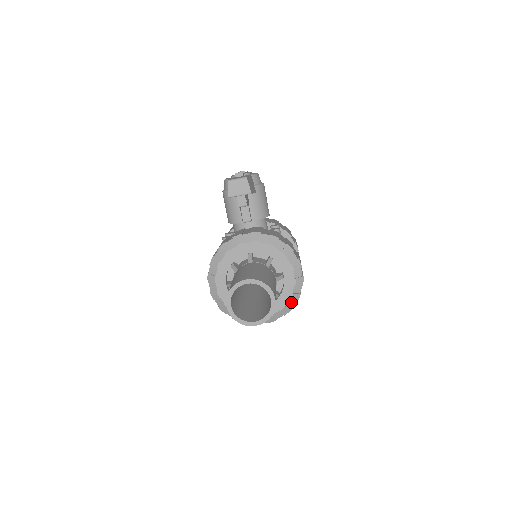
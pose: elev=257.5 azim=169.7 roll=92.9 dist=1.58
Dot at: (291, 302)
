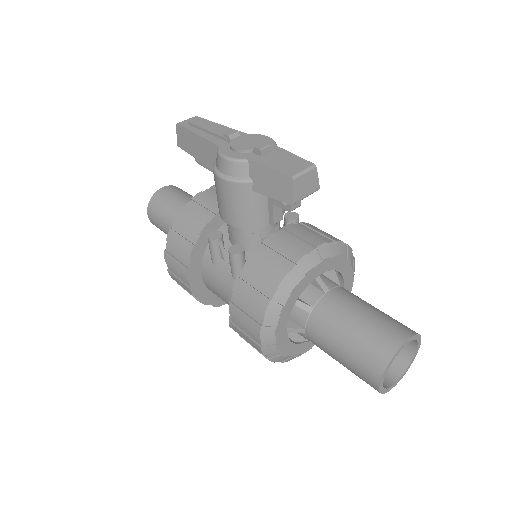
Dot at: occluded
